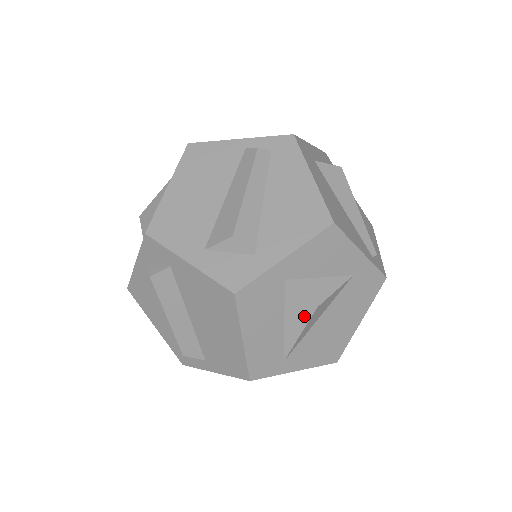
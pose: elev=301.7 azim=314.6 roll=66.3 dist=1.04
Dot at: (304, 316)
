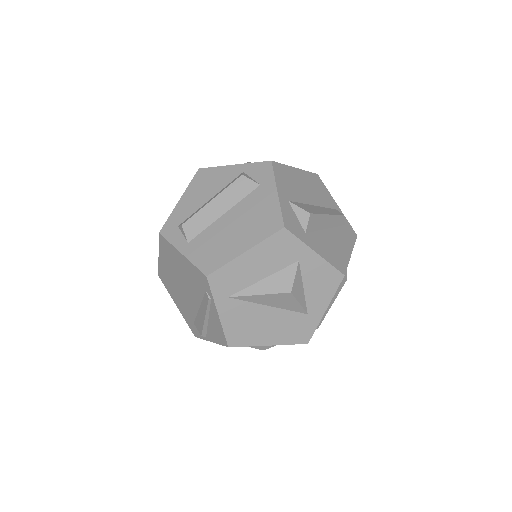
Dot at: (278, 288)
